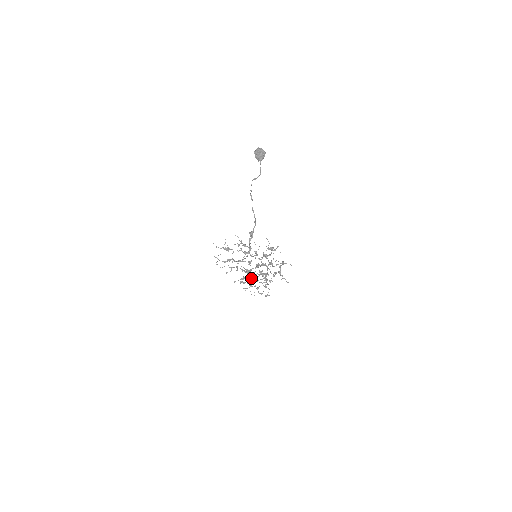
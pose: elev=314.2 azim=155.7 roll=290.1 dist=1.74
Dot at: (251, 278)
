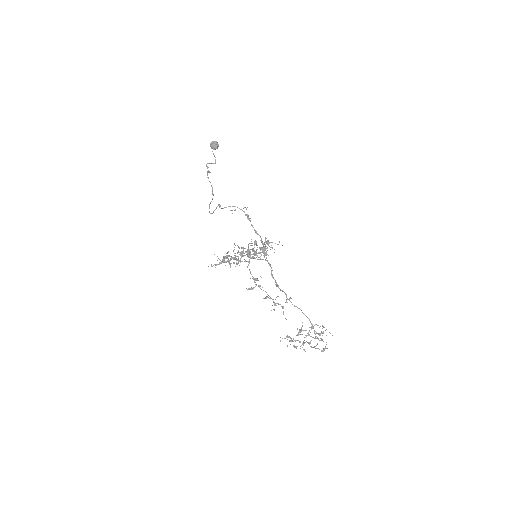
Dot at: (260, 286)
